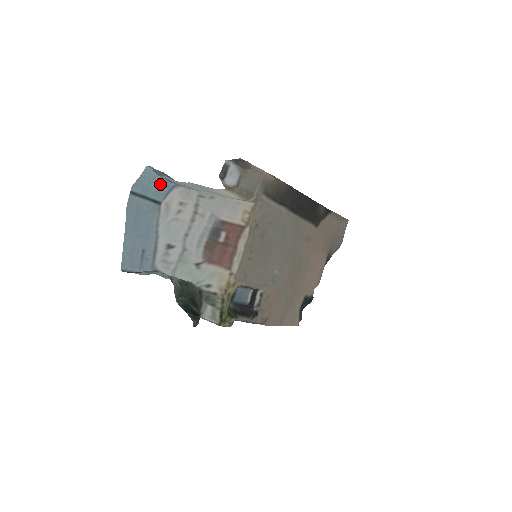
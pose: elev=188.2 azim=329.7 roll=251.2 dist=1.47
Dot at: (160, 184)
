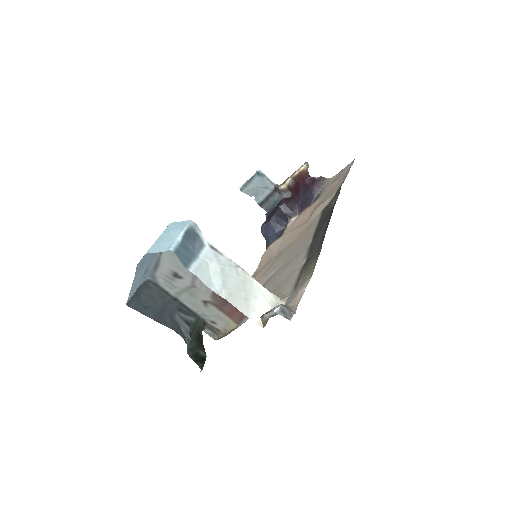
Dot at: (176, 230)
